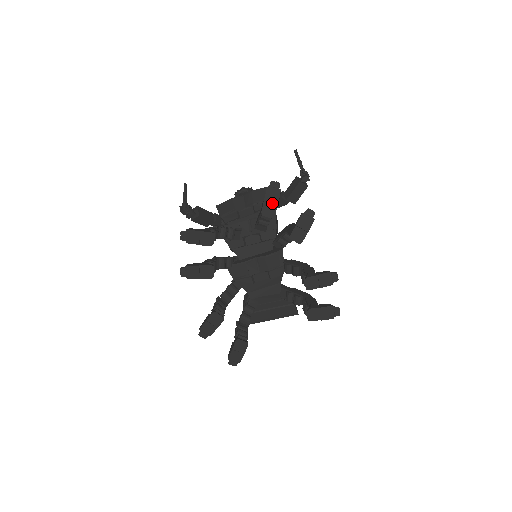
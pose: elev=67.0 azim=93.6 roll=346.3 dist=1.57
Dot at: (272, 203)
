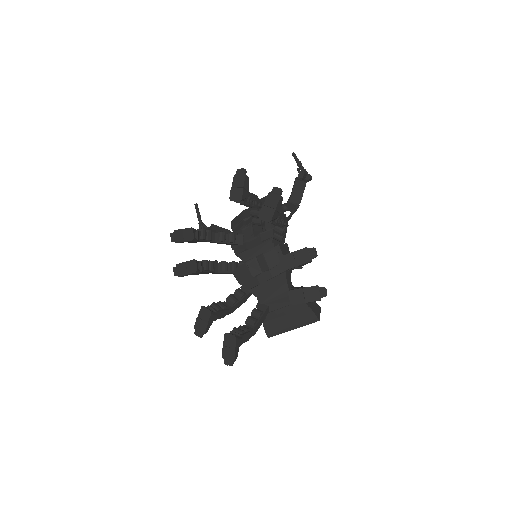
Dot at: (238, 188)
